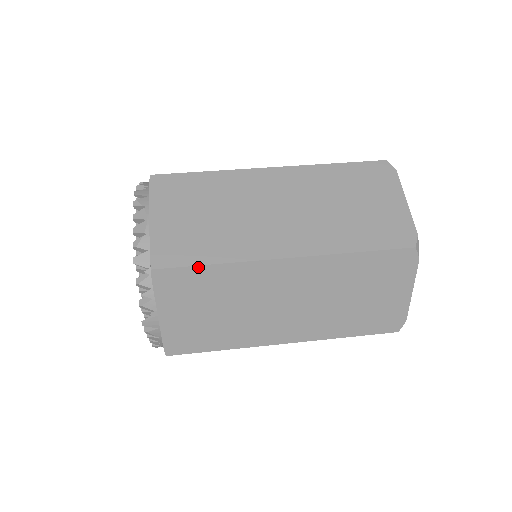
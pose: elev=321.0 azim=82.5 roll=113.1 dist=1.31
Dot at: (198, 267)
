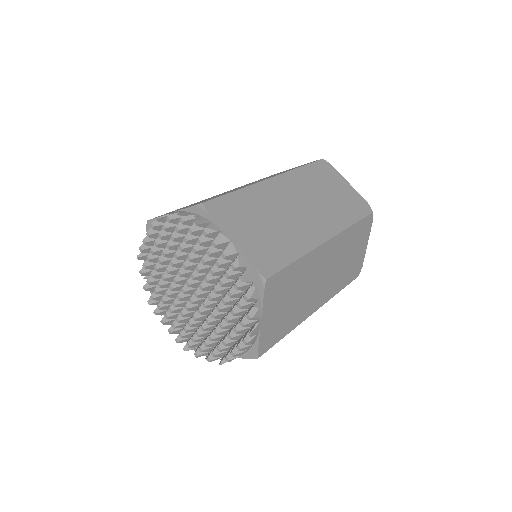
Dot at: (289, 266)
